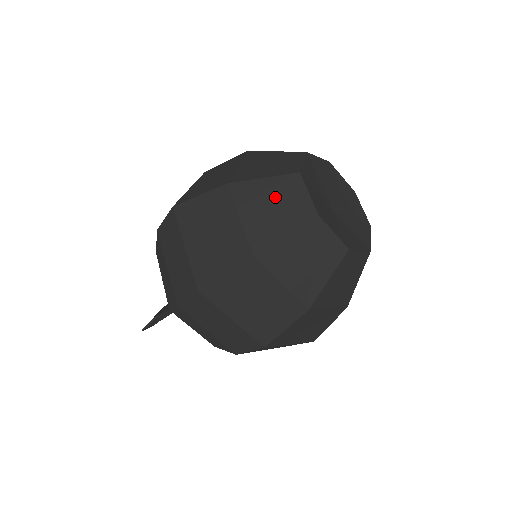
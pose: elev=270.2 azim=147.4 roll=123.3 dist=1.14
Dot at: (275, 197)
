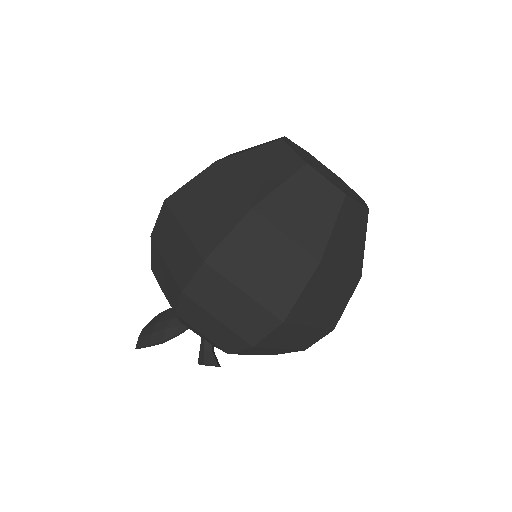
Dot at: occluded
